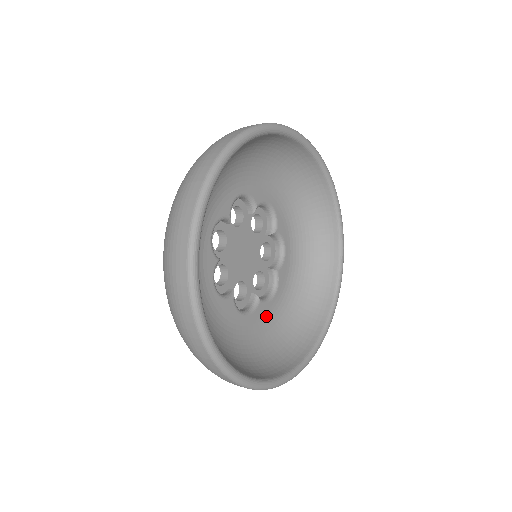
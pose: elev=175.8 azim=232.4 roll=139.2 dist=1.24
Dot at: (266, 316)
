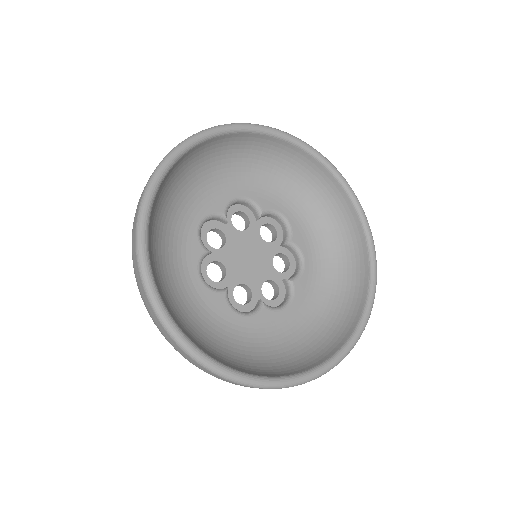
Dot at: (274, 325)
